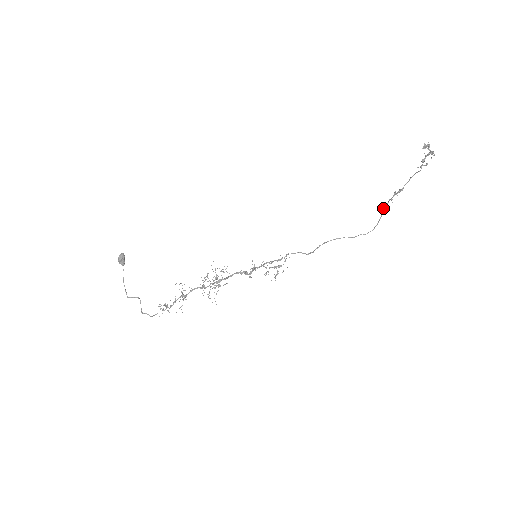
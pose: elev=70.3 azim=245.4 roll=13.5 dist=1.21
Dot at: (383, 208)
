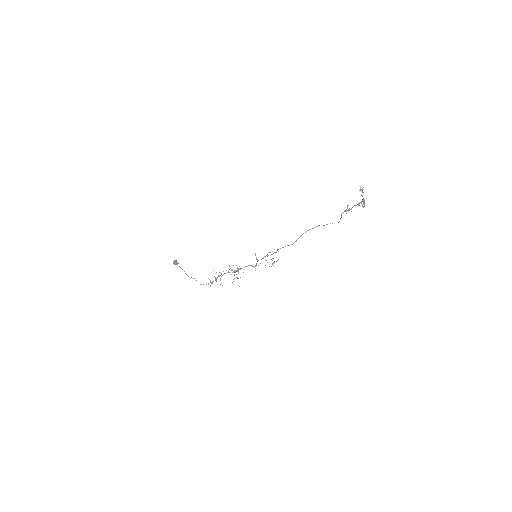
Dot at: (341, 215)
